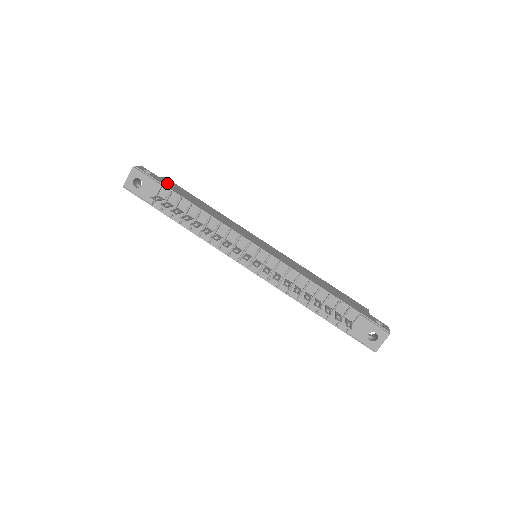
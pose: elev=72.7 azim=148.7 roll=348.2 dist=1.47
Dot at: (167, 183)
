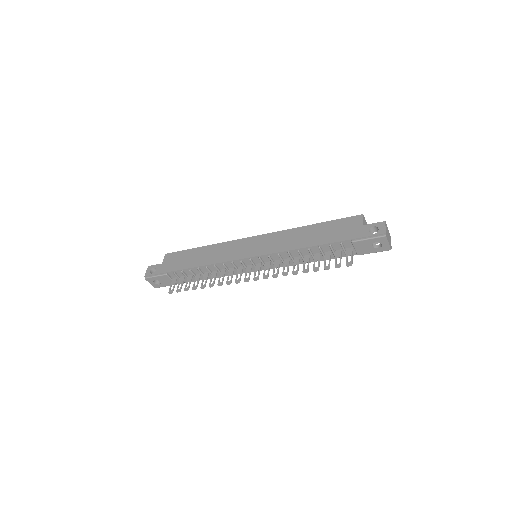
Dot at: (168, 264)
